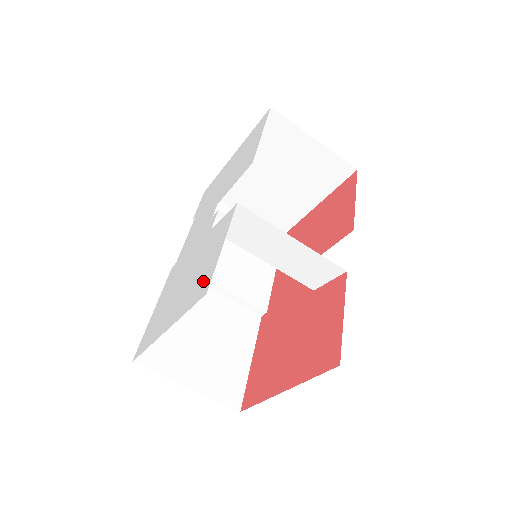
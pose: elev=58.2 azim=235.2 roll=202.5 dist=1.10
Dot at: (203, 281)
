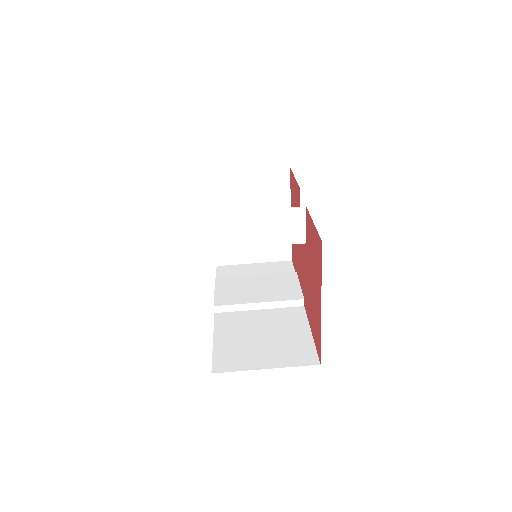
Dot at: occluded
